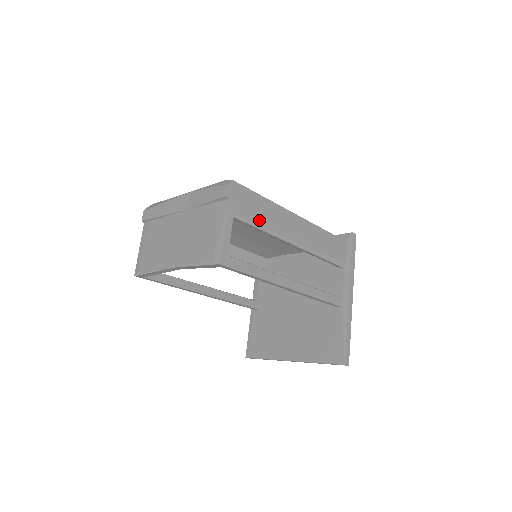
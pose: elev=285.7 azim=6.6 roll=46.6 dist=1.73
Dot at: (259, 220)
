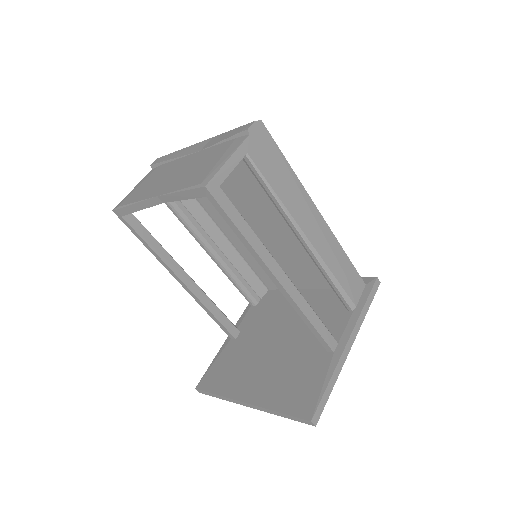
Dot at: (274, 182)
